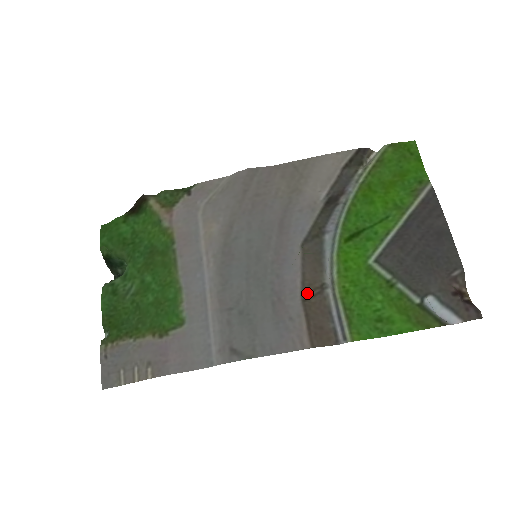
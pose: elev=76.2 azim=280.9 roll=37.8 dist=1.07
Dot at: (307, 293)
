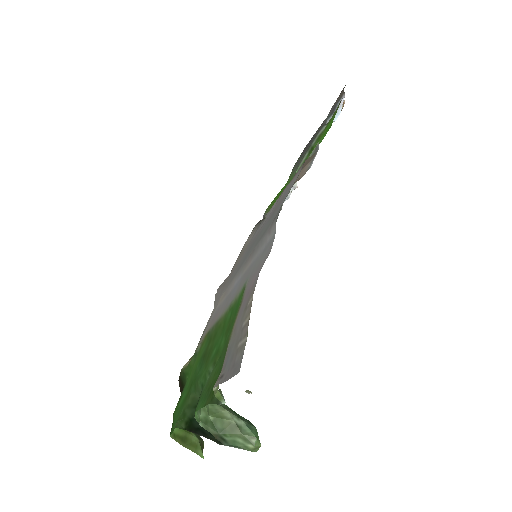
Dot at: occluded
